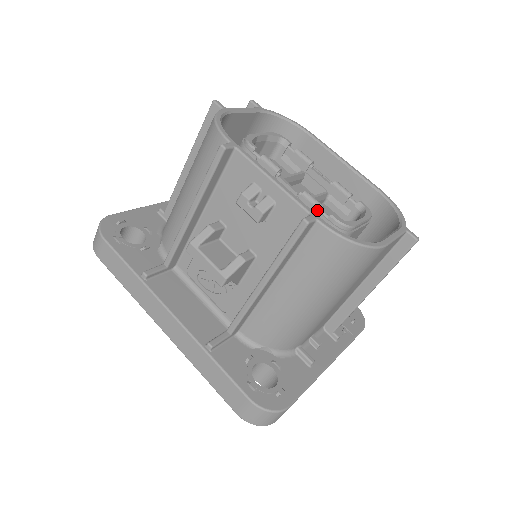
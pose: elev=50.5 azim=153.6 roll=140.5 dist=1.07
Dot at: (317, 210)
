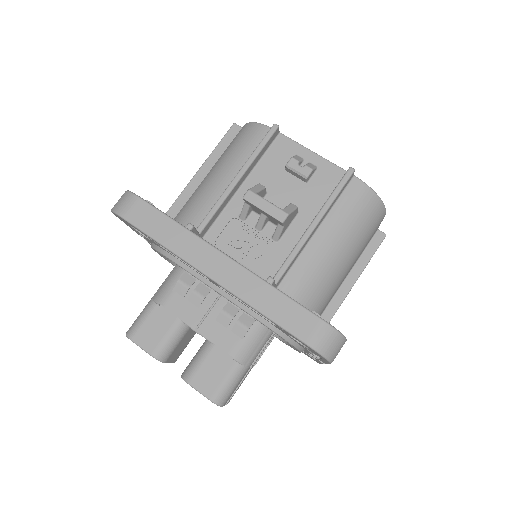
Dot at: occluded
